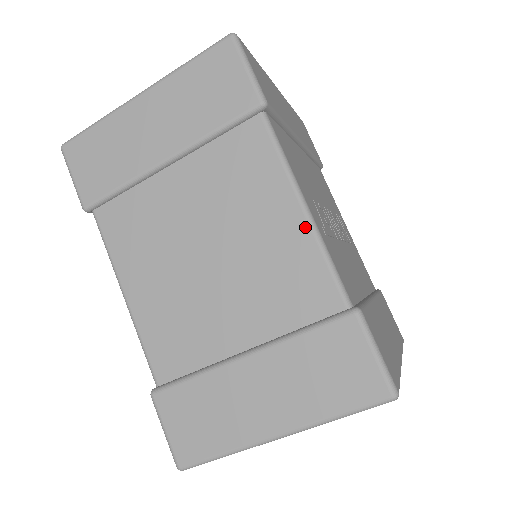
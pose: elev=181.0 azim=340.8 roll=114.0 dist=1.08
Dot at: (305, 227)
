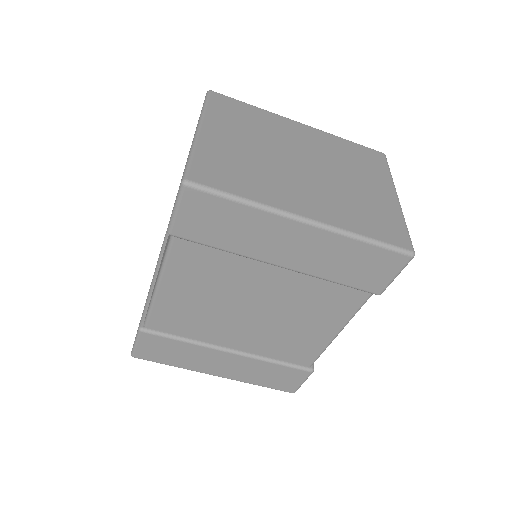
Dot at: occluded
